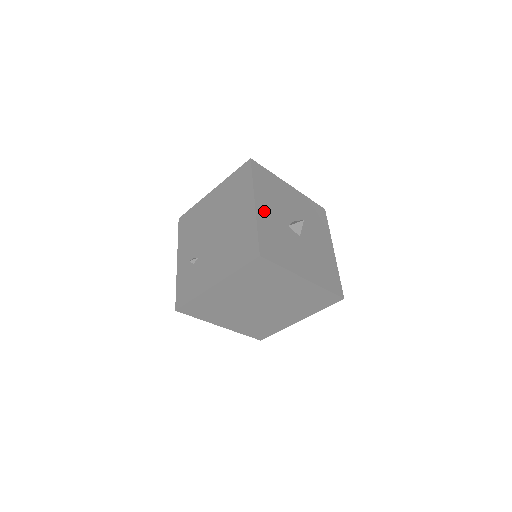
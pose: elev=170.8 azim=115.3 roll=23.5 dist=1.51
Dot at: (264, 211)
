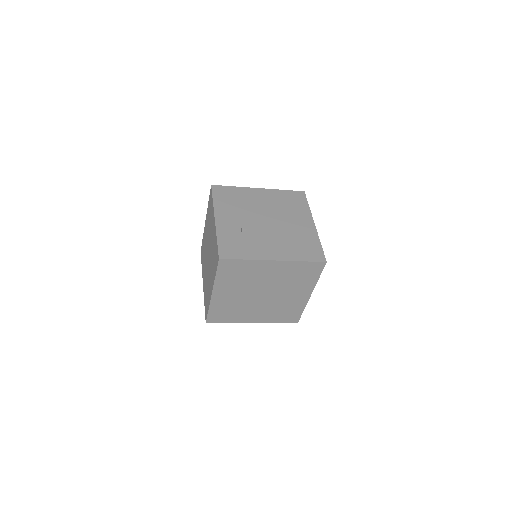
Dot at: occluded
